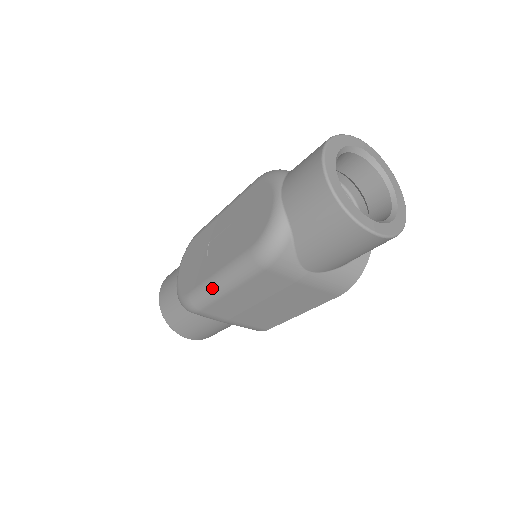
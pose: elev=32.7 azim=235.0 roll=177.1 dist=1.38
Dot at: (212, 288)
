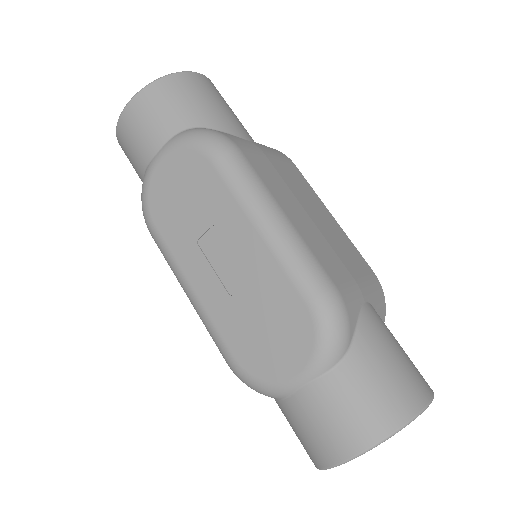
Dot at: (178, 280)
